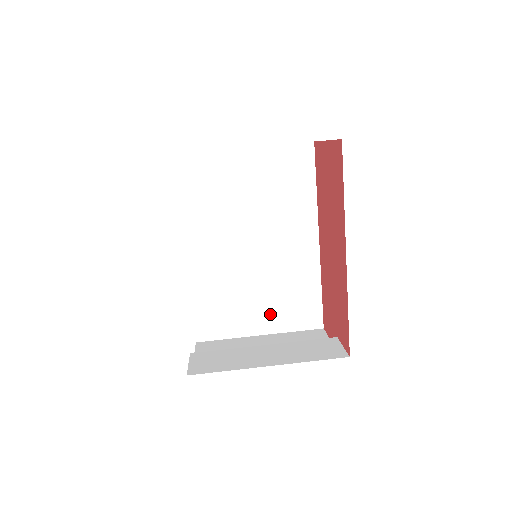
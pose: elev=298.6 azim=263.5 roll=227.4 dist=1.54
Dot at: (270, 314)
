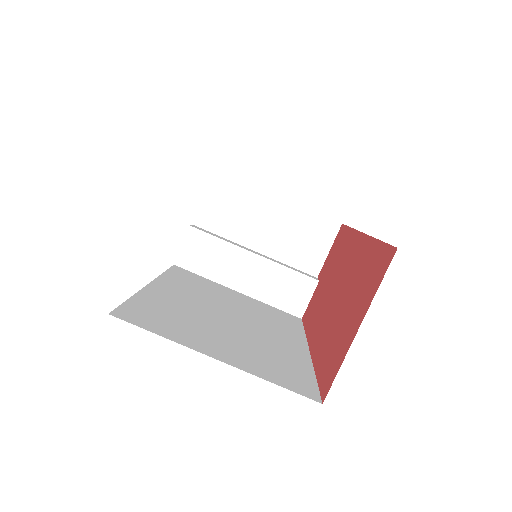
Dot at: occluded
